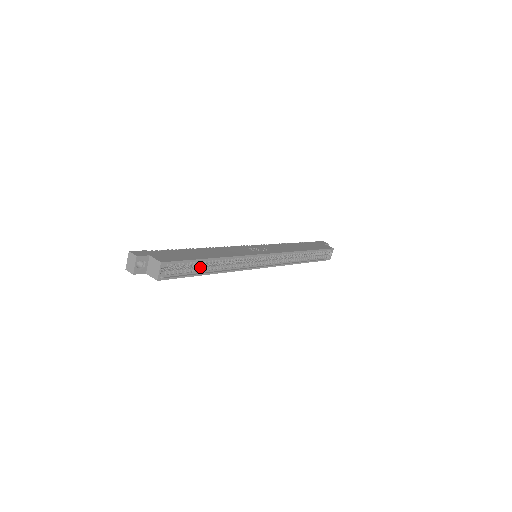
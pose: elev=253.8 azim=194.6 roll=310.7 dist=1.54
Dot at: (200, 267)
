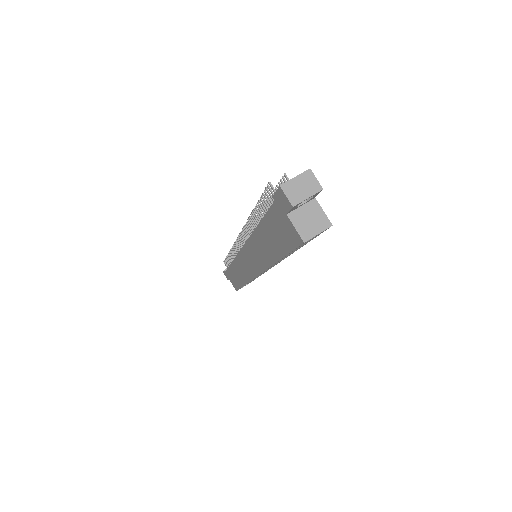
Dot at: occluded
